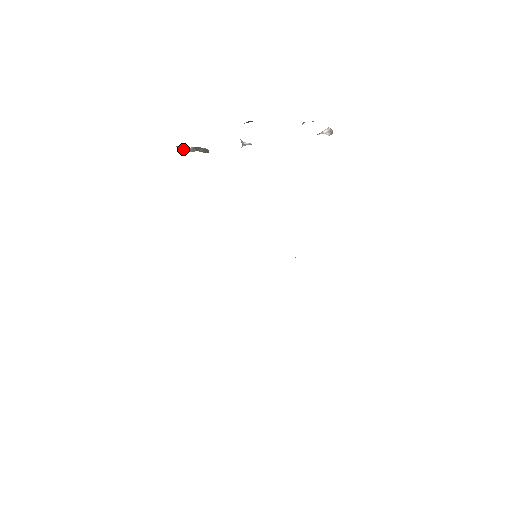
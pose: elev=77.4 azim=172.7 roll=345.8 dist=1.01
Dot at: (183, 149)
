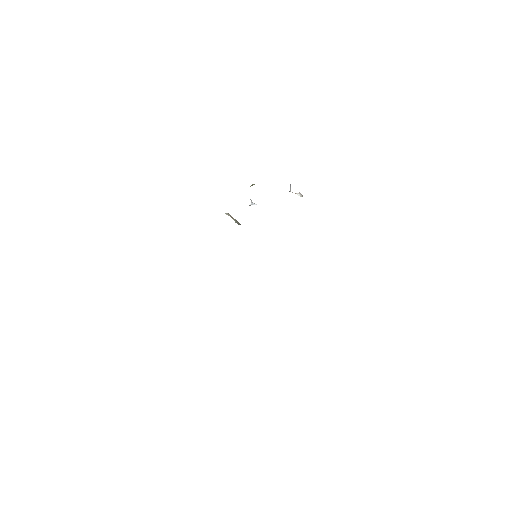
Dot at: occluded
